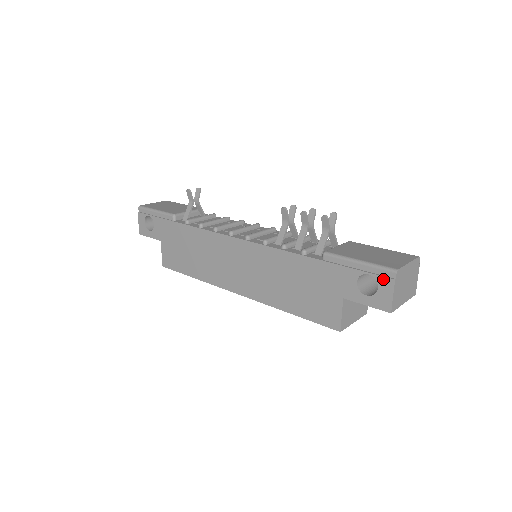
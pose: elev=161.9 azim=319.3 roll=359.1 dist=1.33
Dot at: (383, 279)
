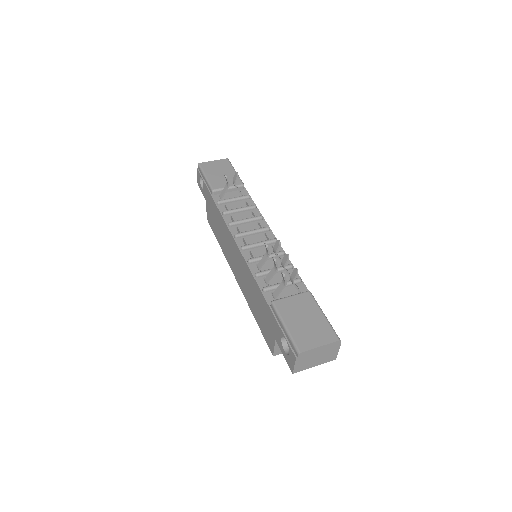
Dot at: (291, 351)
